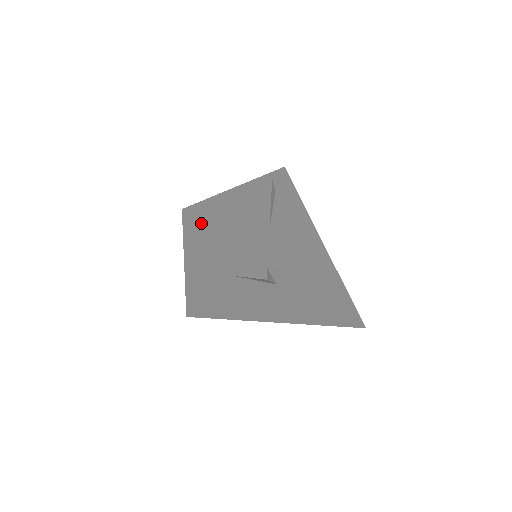
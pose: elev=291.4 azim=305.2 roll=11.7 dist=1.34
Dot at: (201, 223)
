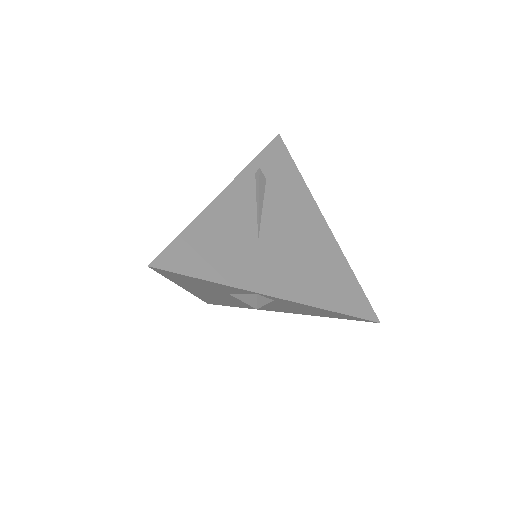
Dot at: (173, 272)
